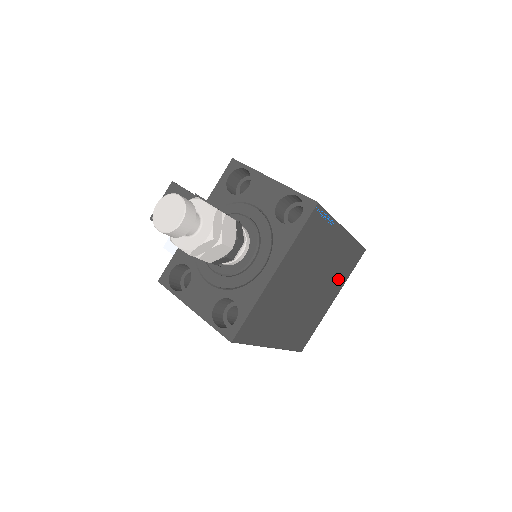
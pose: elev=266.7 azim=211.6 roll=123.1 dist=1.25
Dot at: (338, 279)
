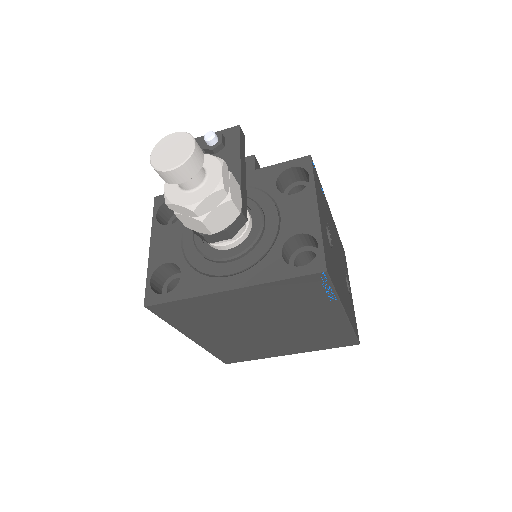
Dot at: (308, 343)
